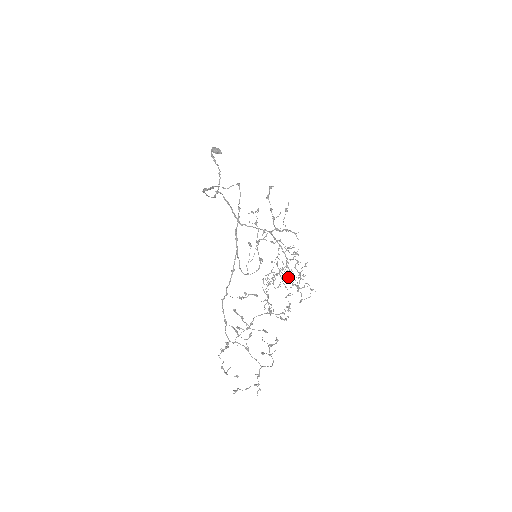
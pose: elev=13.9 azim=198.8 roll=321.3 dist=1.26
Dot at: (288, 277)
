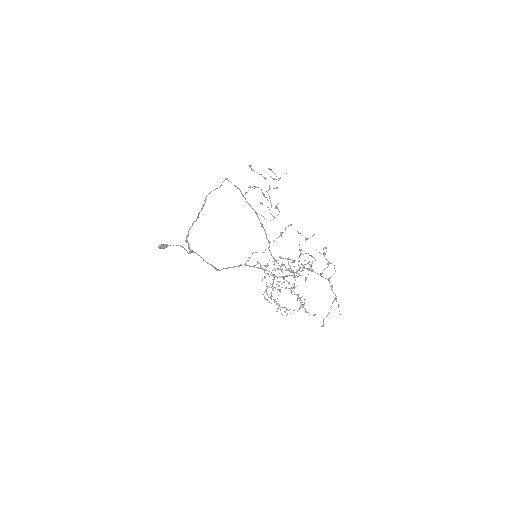
Dot at: occluded
